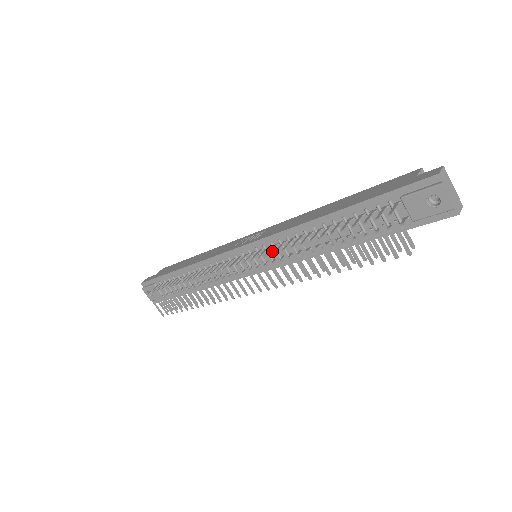
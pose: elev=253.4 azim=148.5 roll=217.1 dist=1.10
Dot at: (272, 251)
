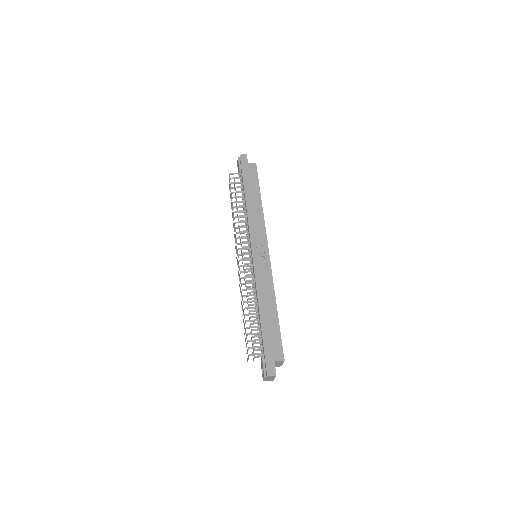
Dot at: occluded
